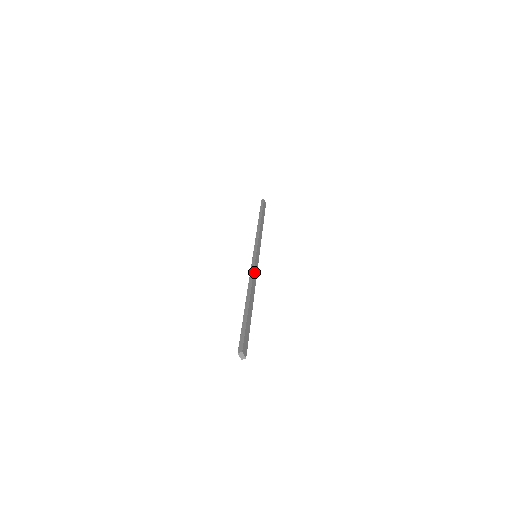
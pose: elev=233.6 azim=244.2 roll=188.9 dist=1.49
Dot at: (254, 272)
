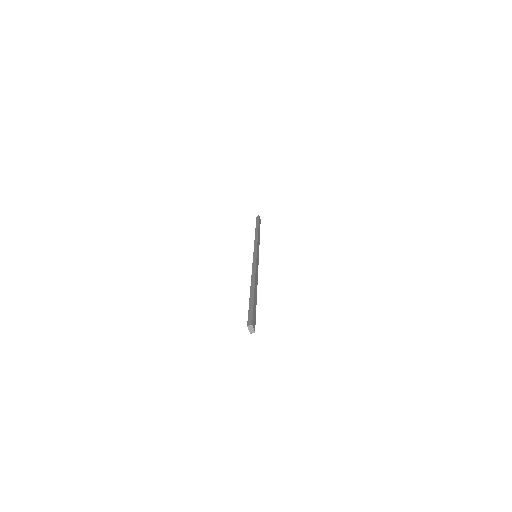
Dot at: (256, 267)
